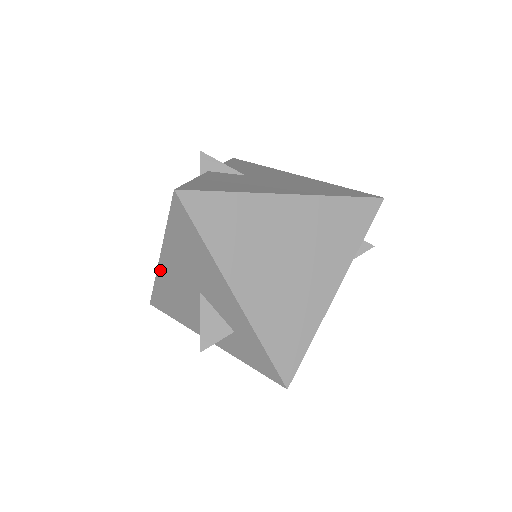
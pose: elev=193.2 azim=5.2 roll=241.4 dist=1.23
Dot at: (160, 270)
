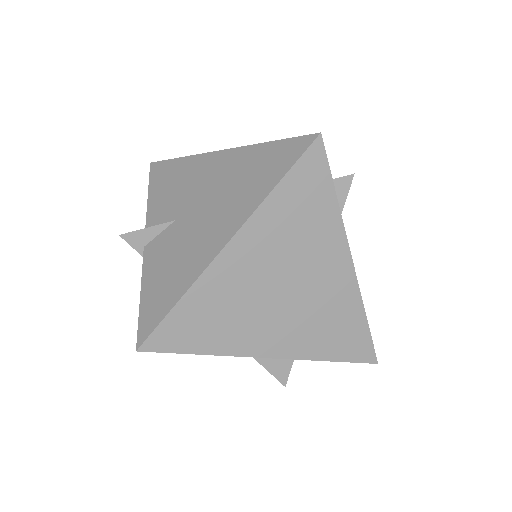
Dot at: occluded
